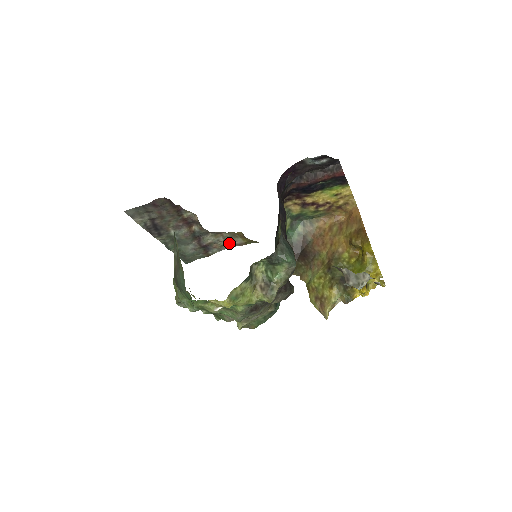
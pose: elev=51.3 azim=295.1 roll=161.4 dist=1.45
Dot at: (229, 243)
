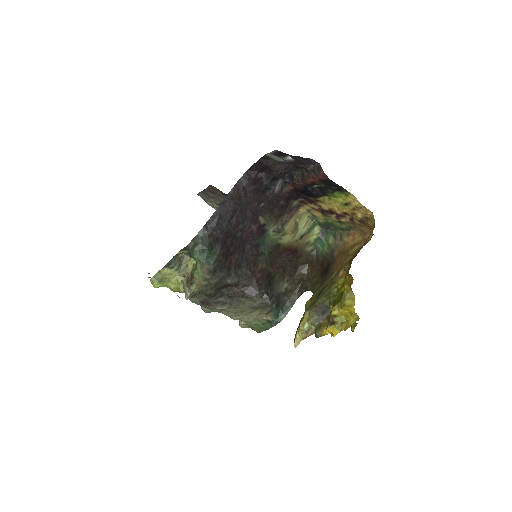
Dot at: occluded
